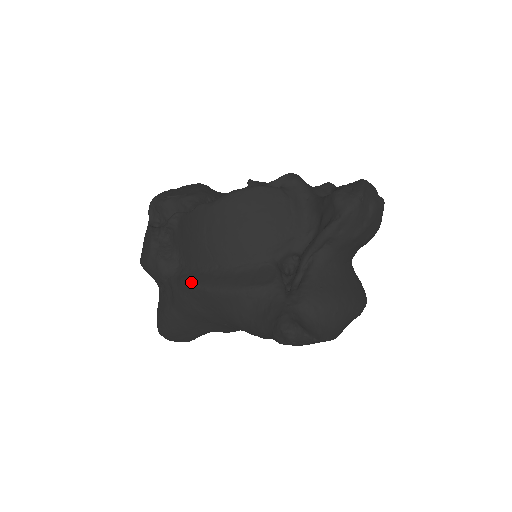
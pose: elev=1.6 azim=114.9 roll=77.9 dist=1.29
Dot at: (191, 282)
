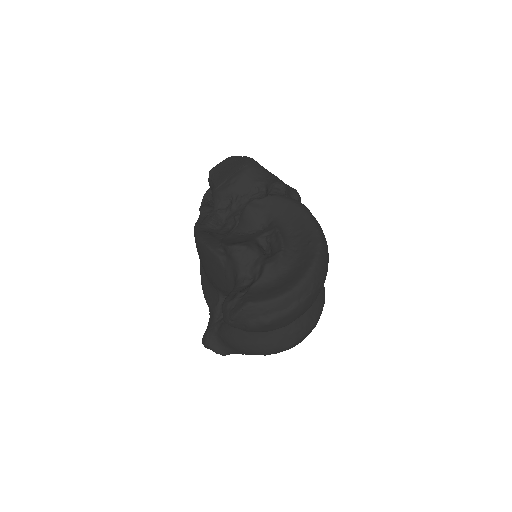
Dot at: (200, 262)
